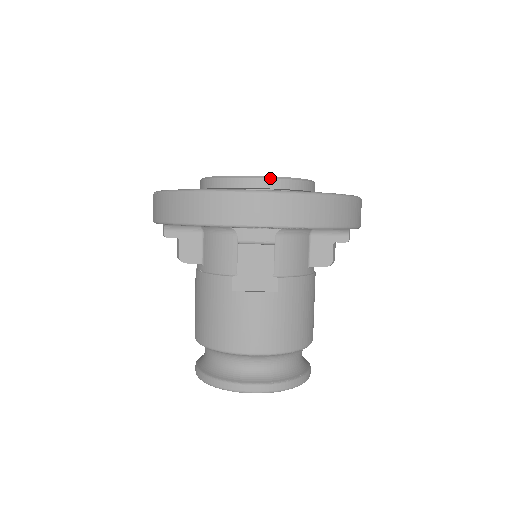
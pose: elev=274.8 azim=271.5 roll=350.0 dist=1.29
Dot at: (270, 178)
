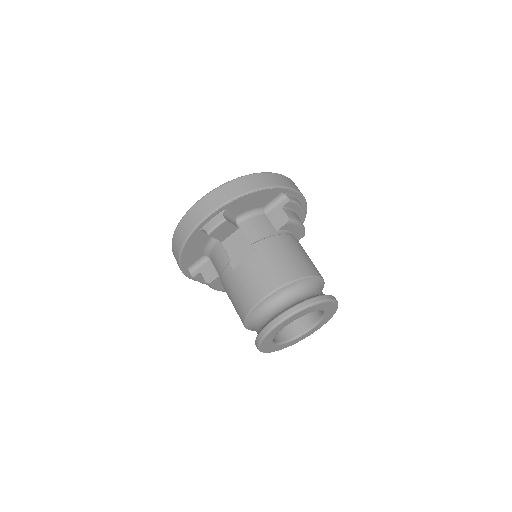
Dot at: occluded
